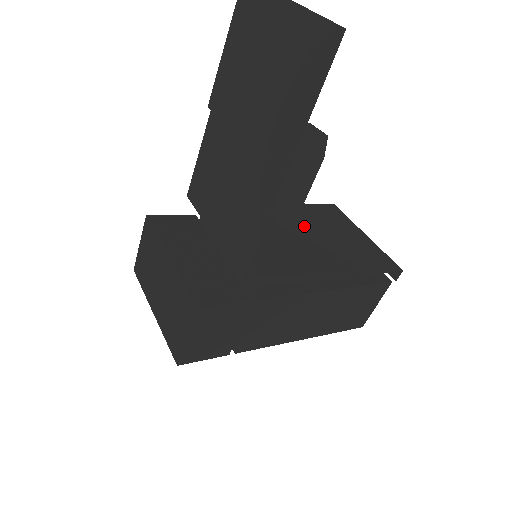
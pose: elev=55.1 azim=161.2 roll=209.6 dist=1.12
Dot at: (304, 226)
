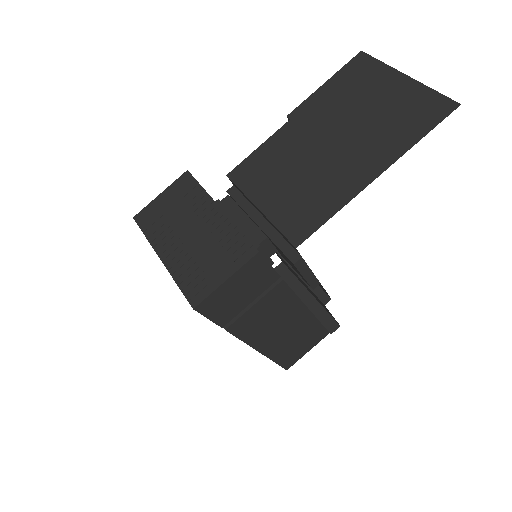
Dot at: occluded
